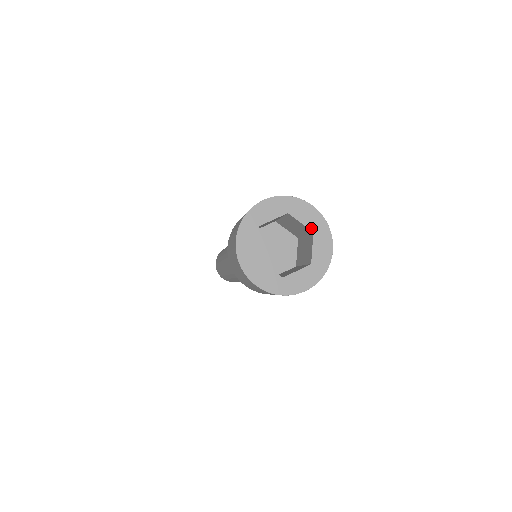
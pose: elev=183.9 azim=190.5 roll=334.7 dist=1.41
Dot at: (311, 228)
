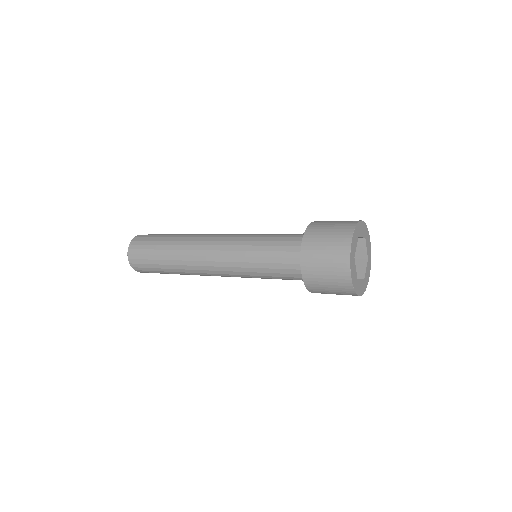
Dot at: (368, 256)
